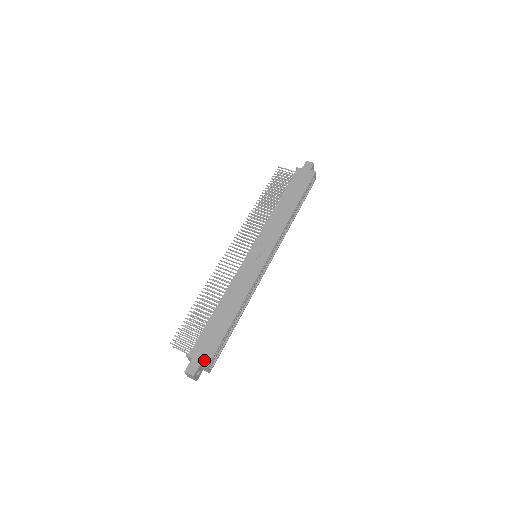
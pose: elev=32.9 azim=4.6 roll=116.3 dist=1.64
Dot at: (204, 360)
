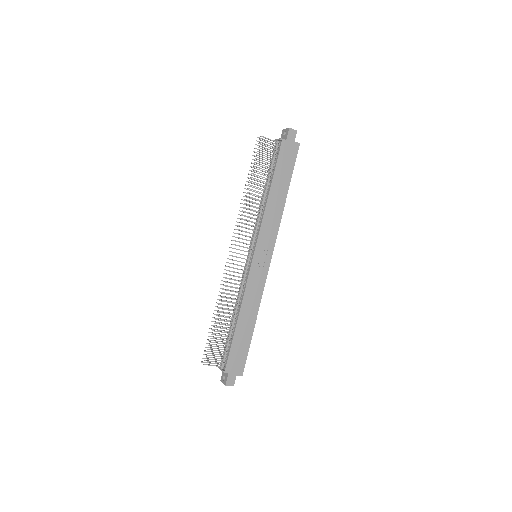
Dot at: (239, 371)
